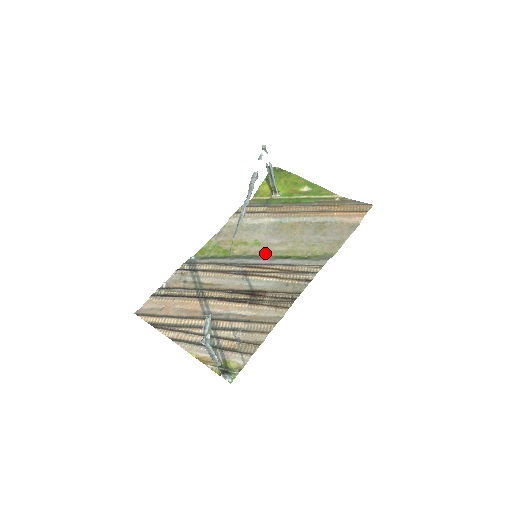
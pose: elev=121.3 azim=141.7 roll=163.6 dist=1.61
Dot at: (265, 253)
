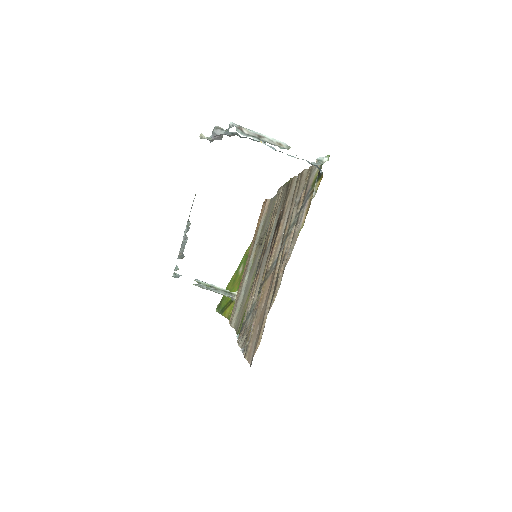
Dot at: occluded
